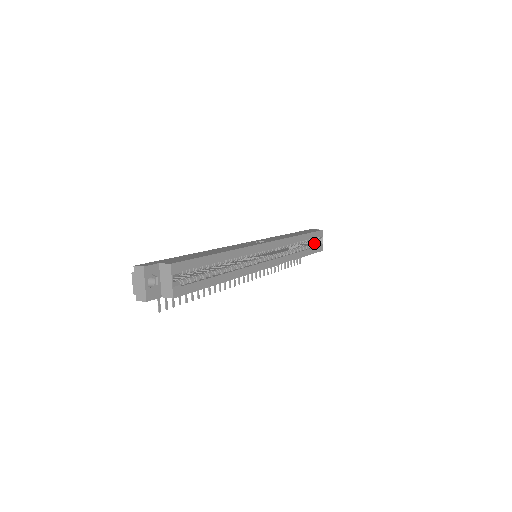
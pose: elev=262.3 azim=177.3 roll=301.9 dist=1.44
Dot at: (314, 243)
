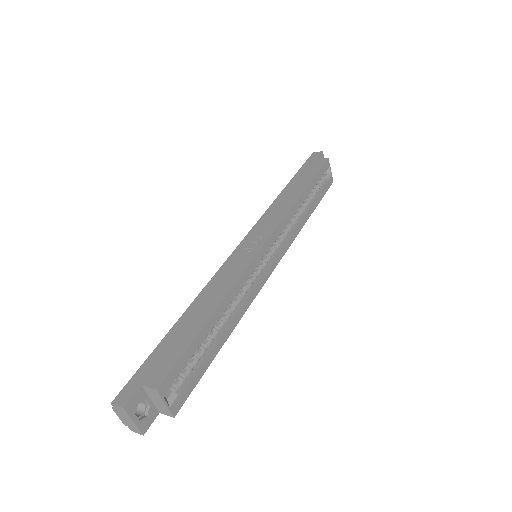
Dot at: (321, 181)
